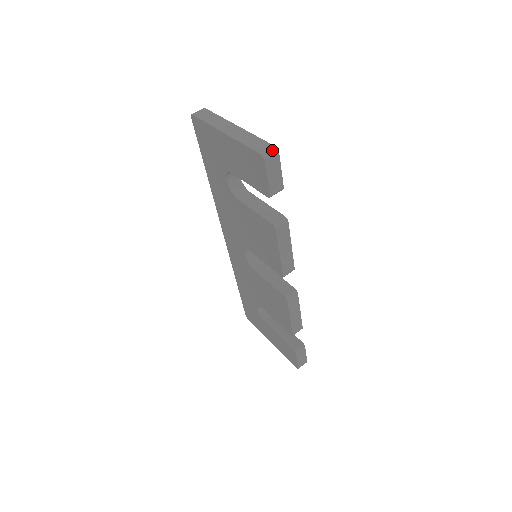
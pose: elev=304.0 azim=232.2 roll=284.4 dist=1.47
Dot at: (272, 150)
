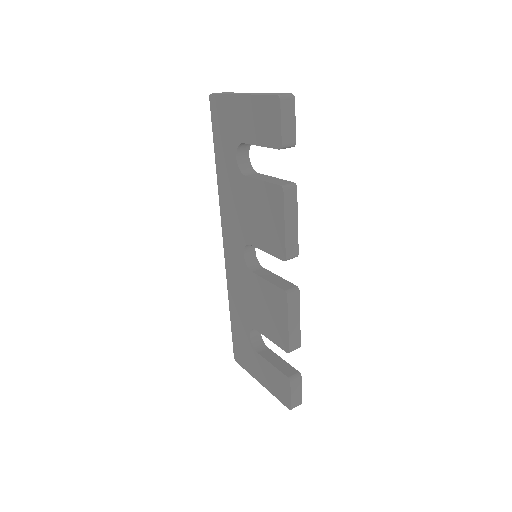
Dot at: (288, 95)
